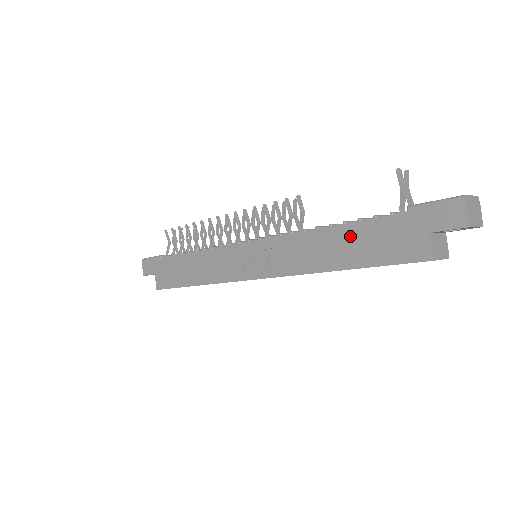
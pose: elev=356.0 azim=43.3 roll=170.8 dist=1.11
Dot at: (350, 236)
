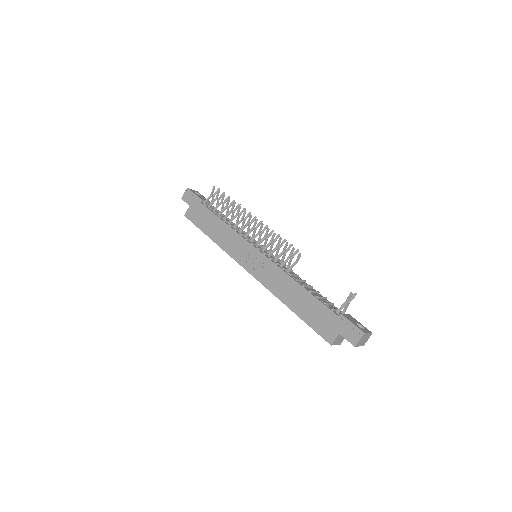
Dot at: (307, 300)
